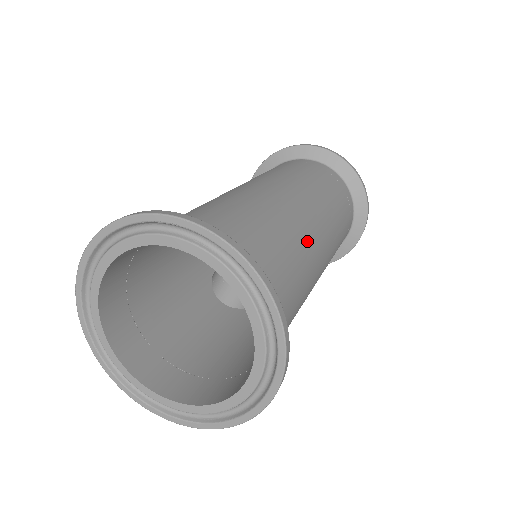
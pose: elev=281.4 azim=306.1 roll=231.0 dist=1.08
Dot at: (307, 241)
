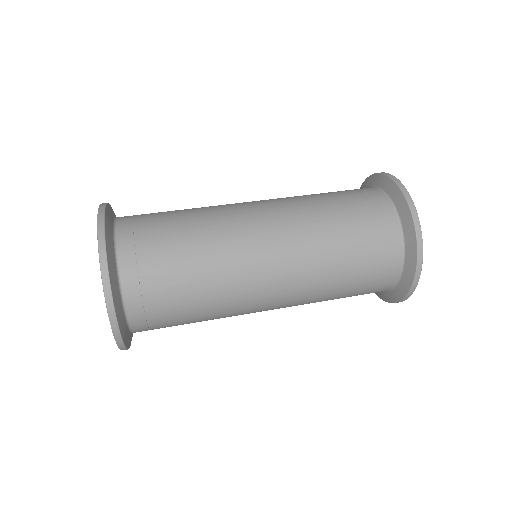
Dot at: (236, 297)
